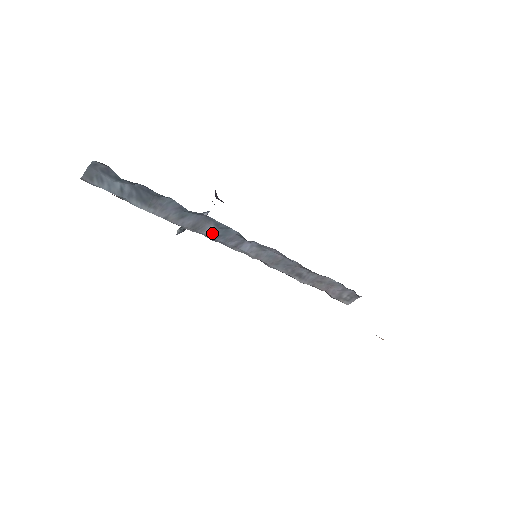
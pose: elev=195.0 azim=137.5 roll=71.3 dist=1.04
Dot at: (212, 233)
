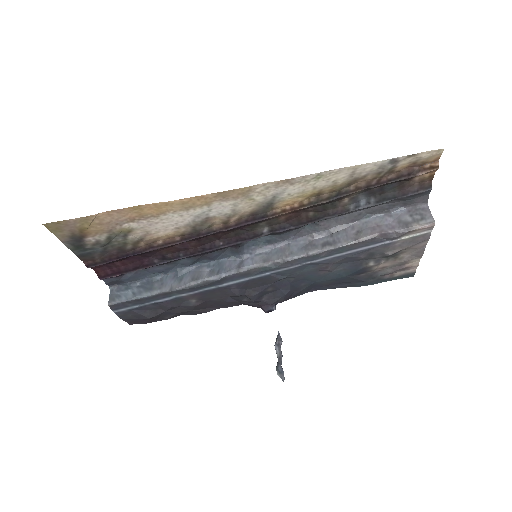
Dot at: (211, 274)
